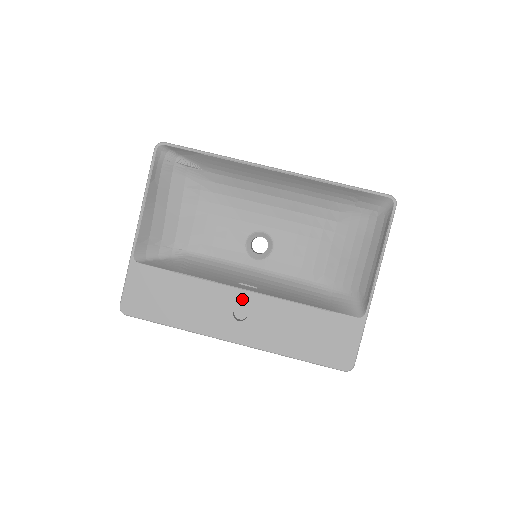
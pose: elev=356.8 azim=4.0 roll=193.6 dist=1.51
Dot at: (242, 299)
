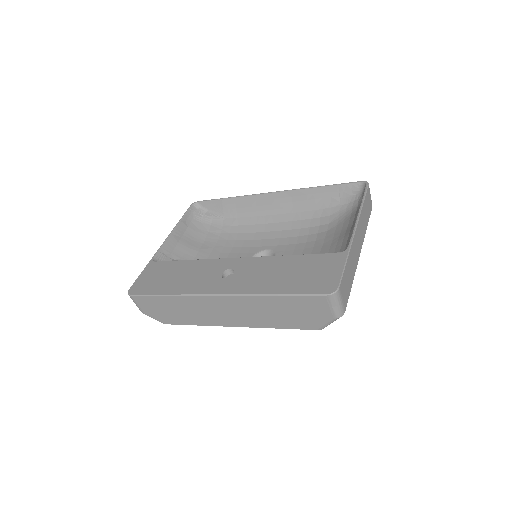
Dot at: (232, 264)
